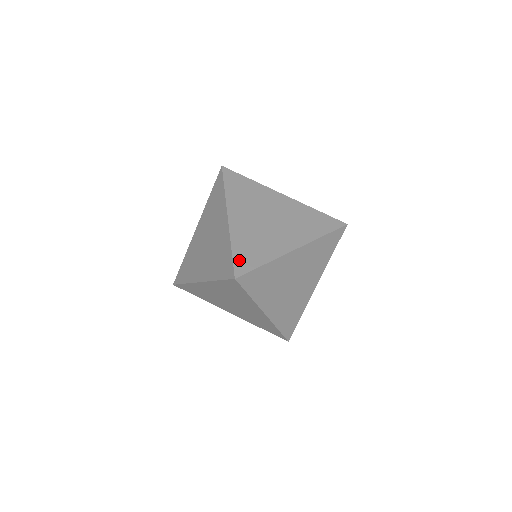
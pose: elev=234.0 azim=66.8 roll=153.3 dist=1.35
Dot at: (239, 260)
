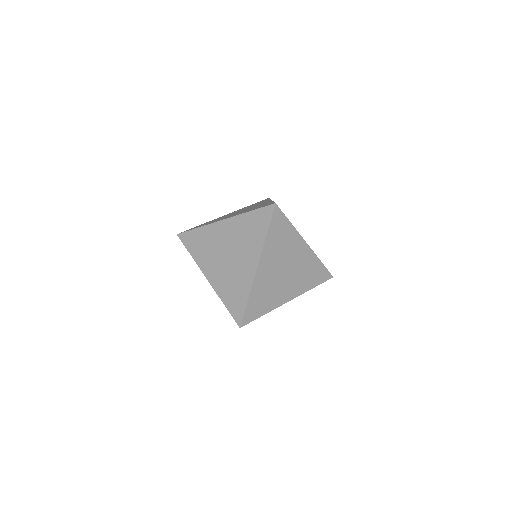
Dot at: occluded
